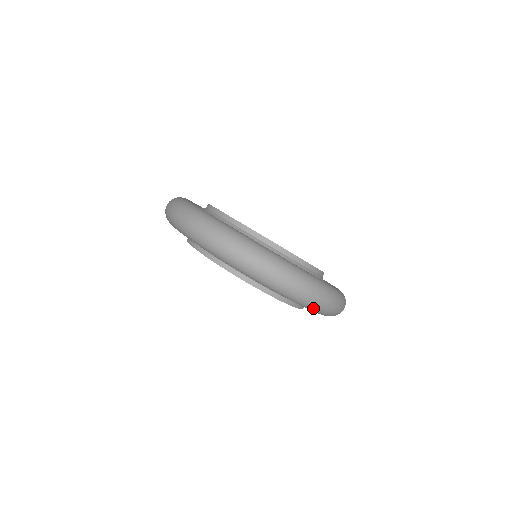
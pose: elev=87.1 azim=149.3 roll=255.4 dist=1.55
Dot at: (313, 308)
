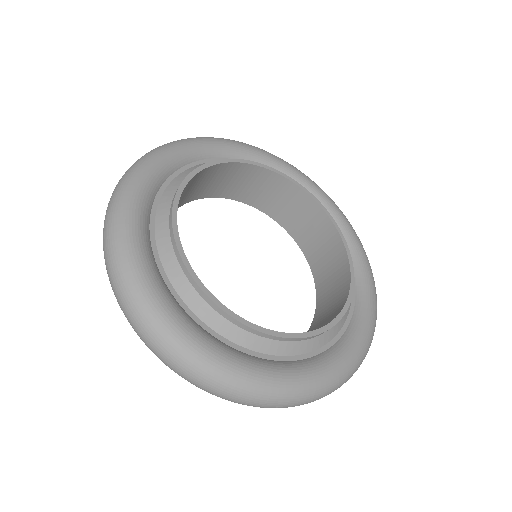
Dot at: occluded
